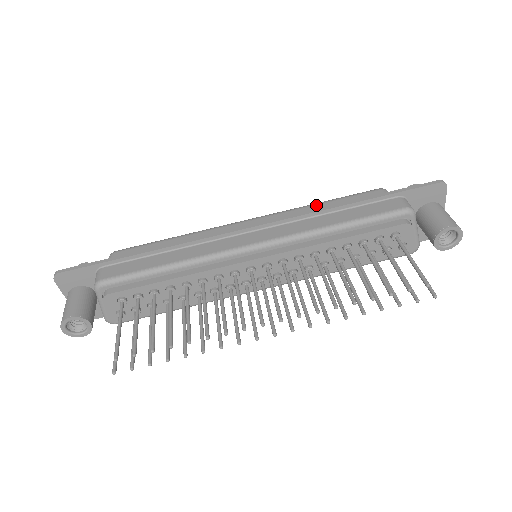
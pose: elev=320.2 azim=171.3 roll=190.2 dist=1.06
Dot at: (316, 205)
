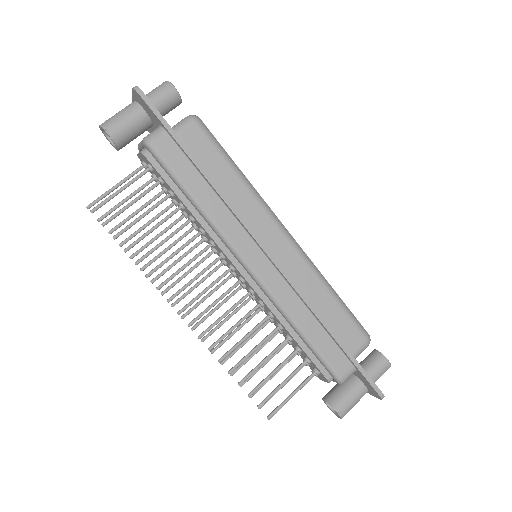
Dot at: (327, 291)
